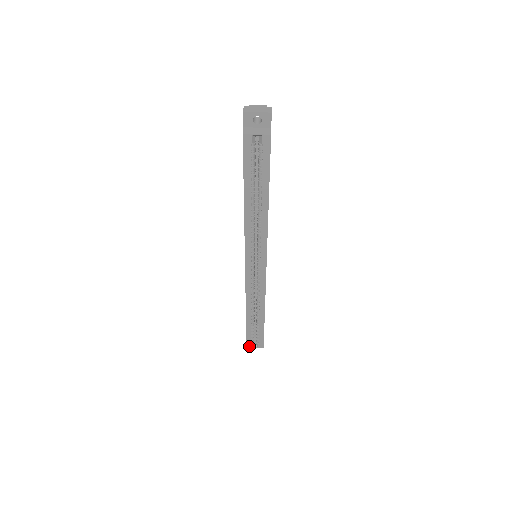
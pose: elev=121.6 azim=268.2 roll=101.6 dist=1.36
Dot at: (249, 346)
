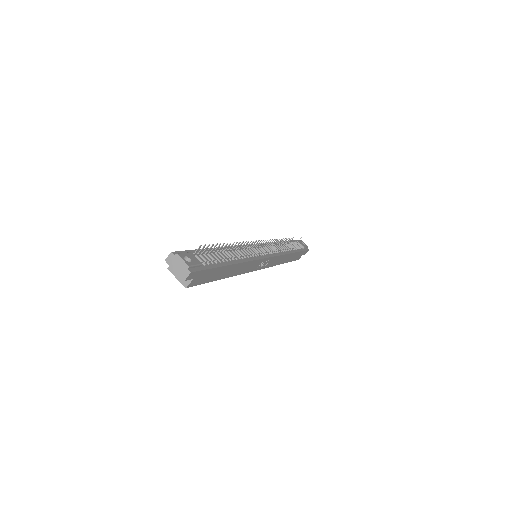
Dot at: occluded
